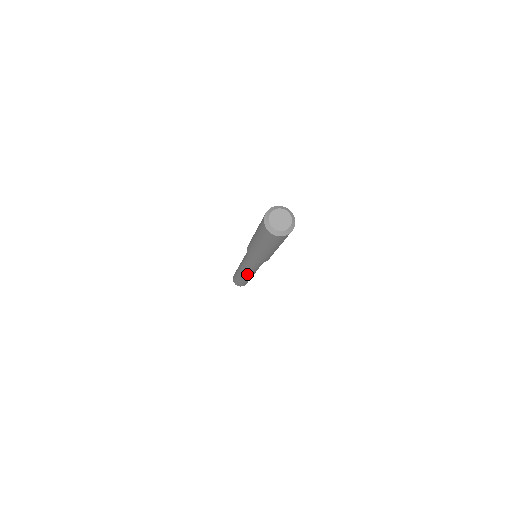
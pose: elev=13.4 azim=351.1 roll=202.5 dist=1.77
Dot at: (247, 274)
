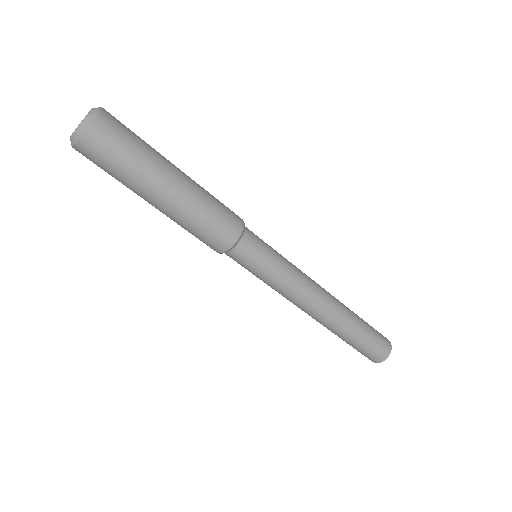
Dot at: (316, 301)
